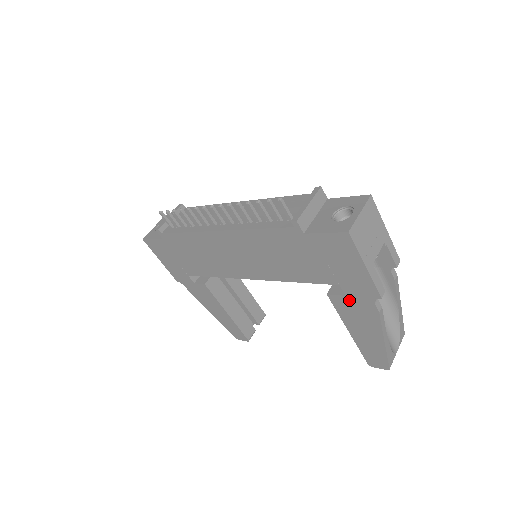
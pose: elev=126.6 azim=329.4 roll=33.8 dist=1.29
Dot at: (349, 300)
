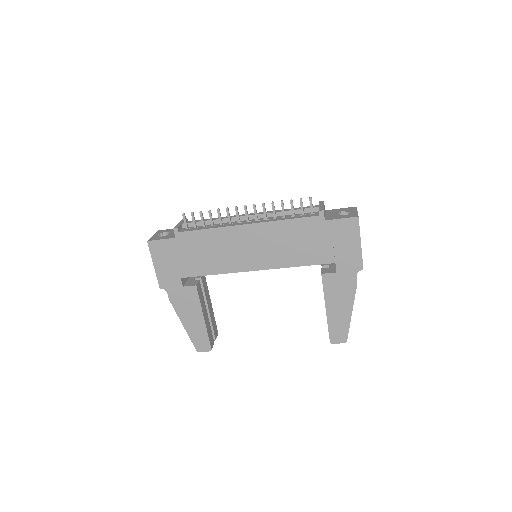
Dot at: (338, 276)
